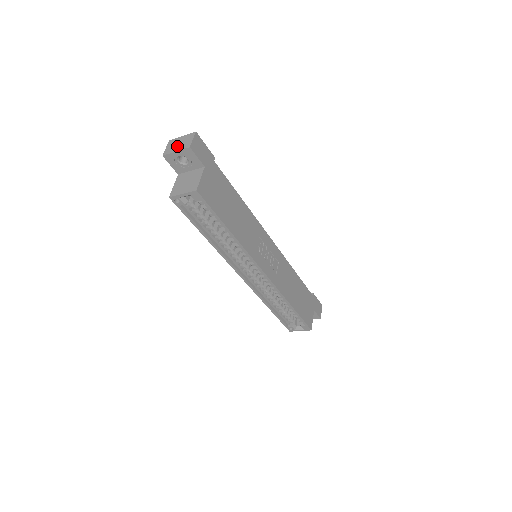
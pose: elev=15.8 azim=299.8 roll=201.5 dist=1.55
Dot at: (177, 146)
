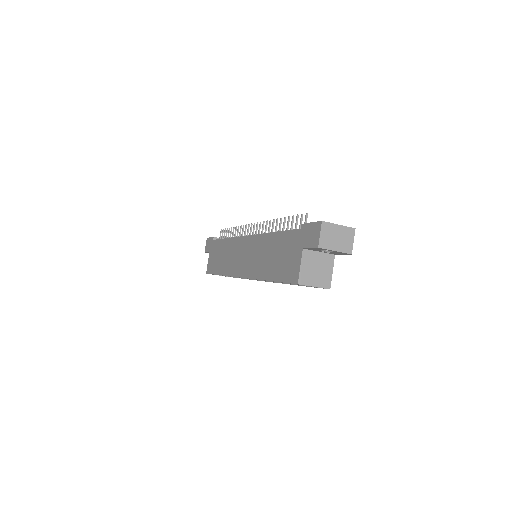
Dot at: (336, 242)
